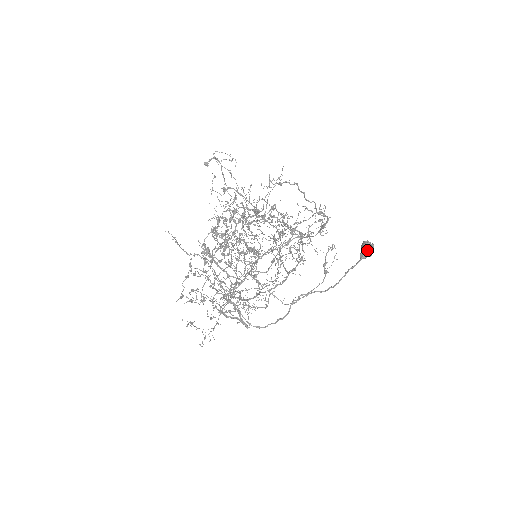
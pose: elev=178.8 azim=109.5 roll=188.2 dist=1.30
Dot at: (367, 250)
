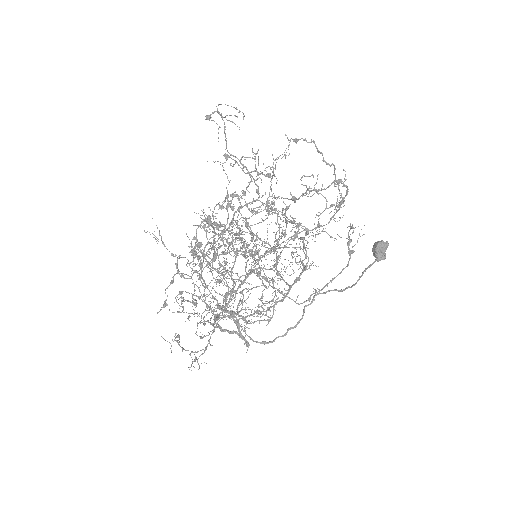
Dot at: (381, 250)
